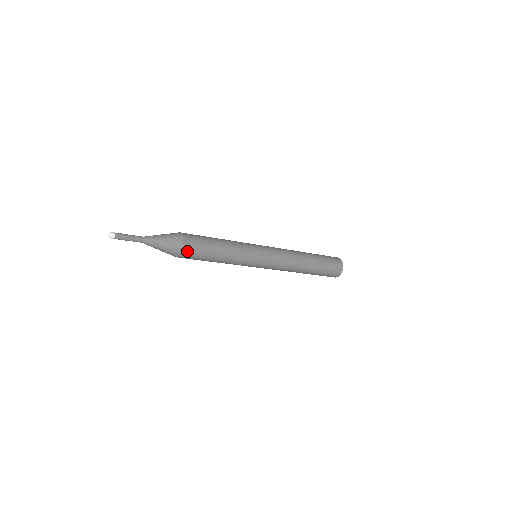
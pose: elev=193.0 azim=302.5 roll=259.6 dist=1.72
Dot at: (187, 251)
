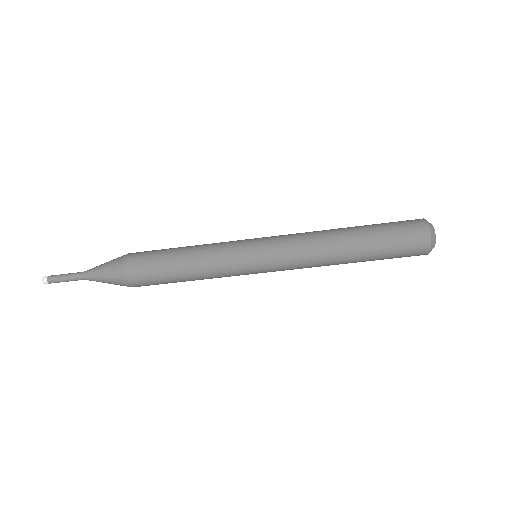
Dot at: (133, 274)
